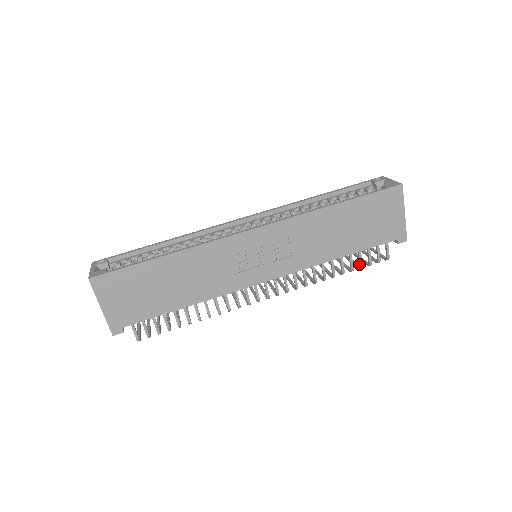
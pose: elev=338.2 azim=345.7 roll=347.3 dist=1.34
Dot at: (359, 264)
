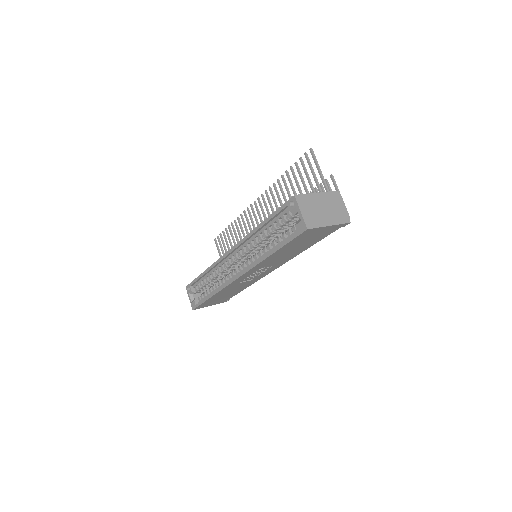
Dot at: occluded
